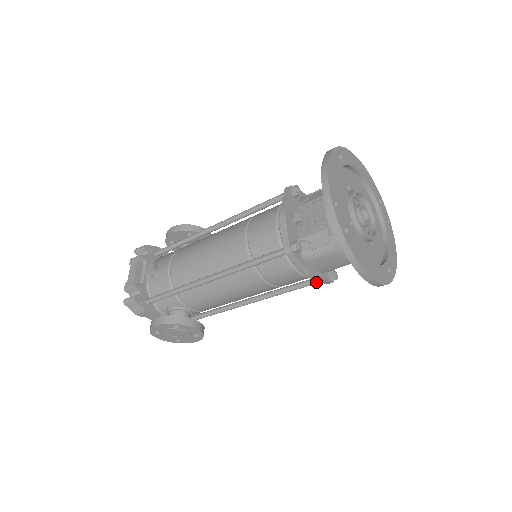
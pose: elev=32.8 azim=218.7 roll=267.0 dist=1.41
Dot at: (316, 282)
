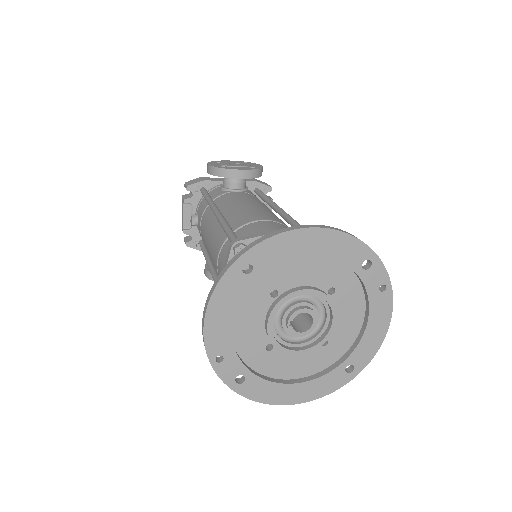
Dot at: occluded
